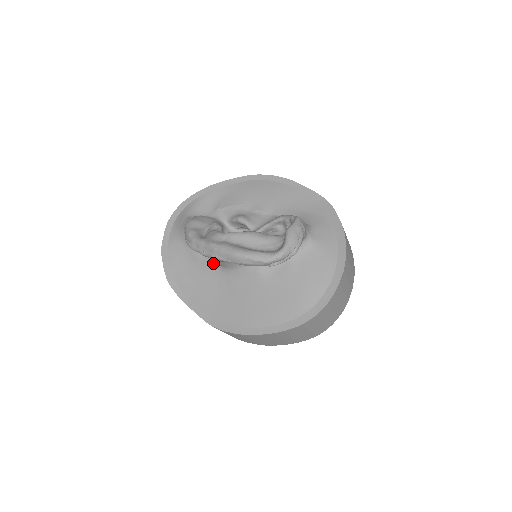
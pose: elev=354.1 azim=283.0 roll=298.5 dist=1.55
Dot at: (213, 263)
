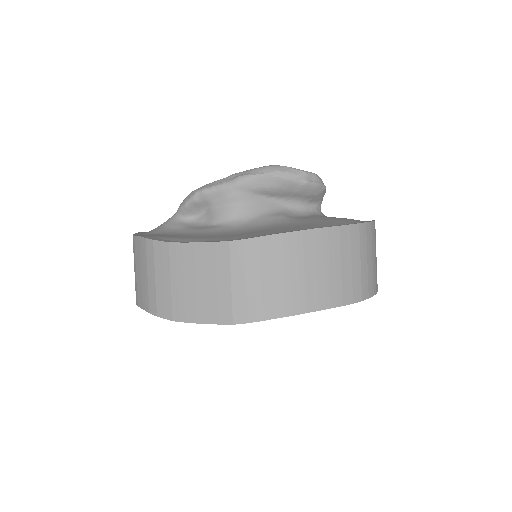
Dot at: (217, 225)
